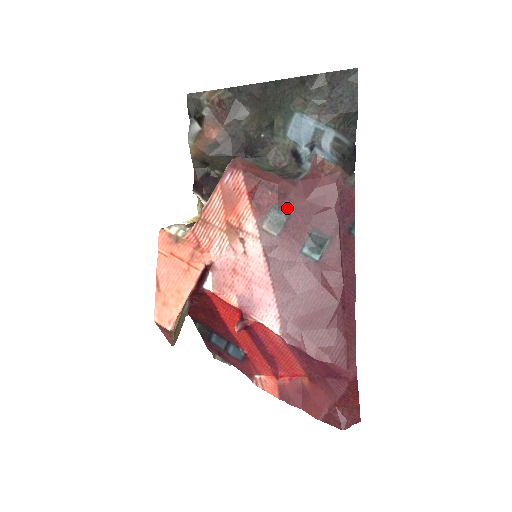
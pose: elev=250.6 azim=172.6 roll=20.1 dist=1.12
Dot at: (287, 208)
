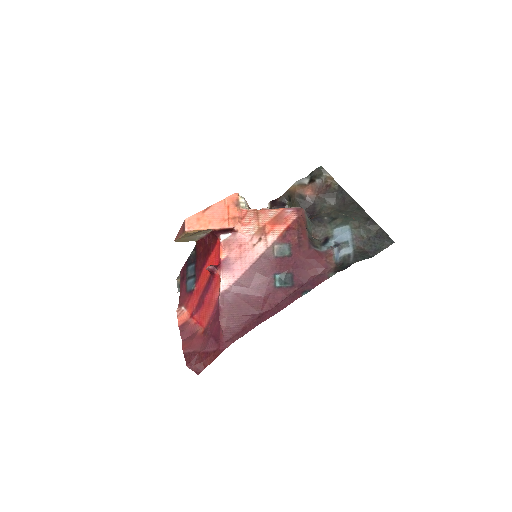
Dot at: (294, 252)
